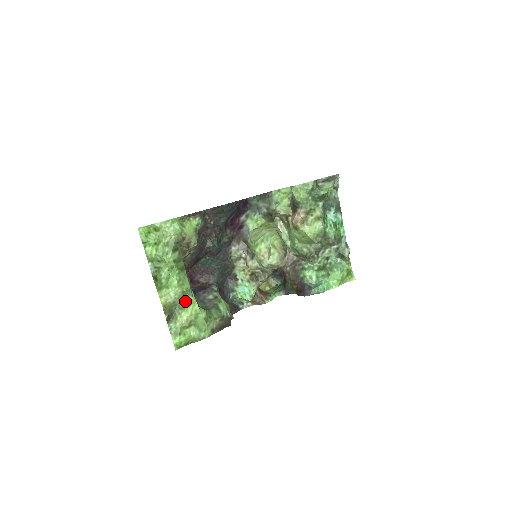
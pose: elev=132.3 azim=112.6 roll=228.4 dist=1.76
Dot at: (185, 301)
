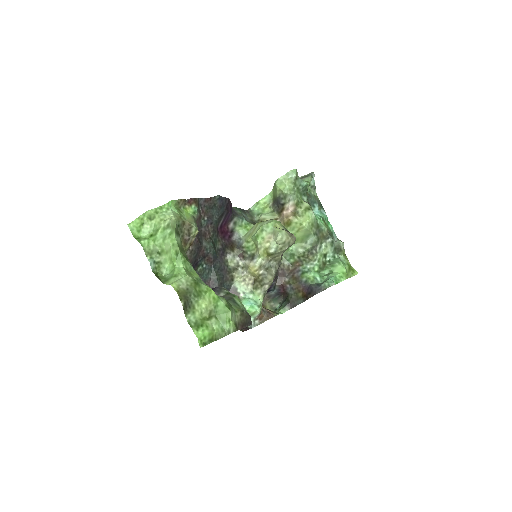
Dot at: (199, 289)
